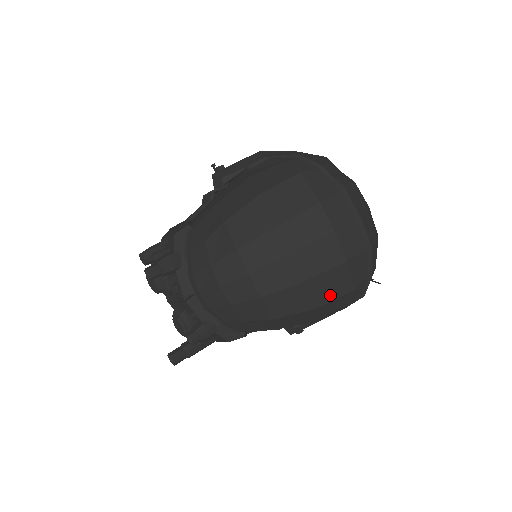
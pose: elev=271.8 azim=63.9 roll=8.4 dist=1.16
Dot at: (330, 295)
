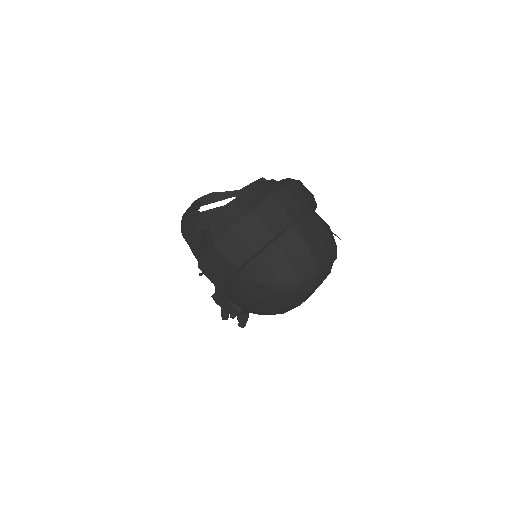
Dot at: occluded
